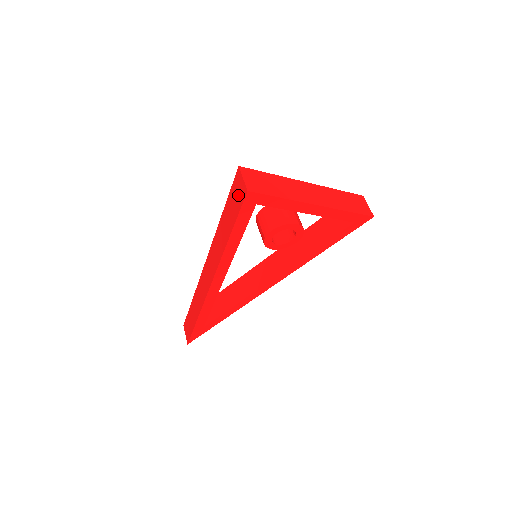
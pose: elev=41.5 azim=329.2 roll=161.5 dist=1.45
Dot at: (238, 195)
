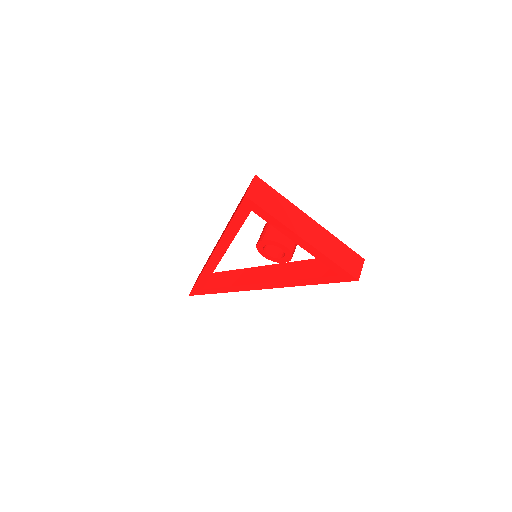
Dot at: occluded
